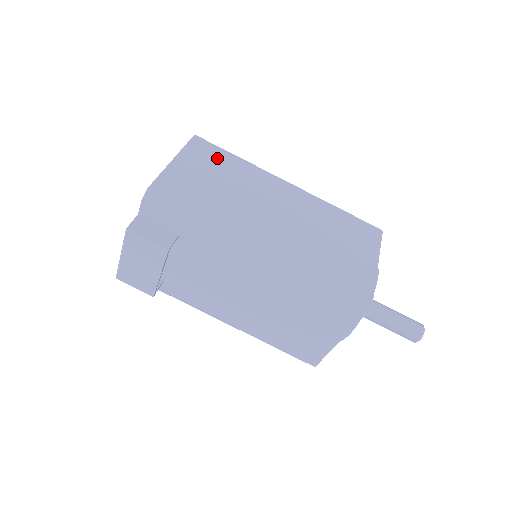
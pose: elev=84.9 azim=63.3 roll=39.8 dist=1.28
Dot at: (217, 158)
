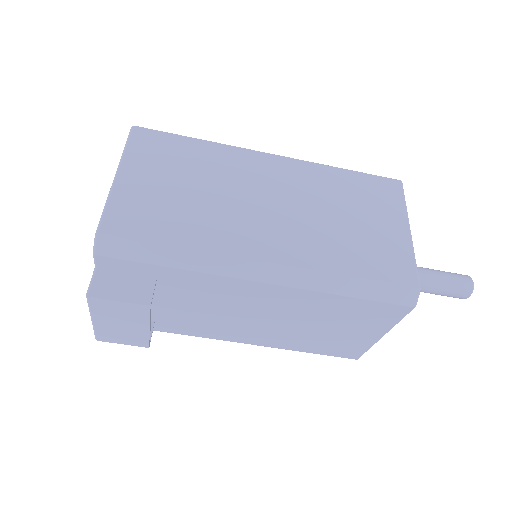
Dot at: (172, 151)
